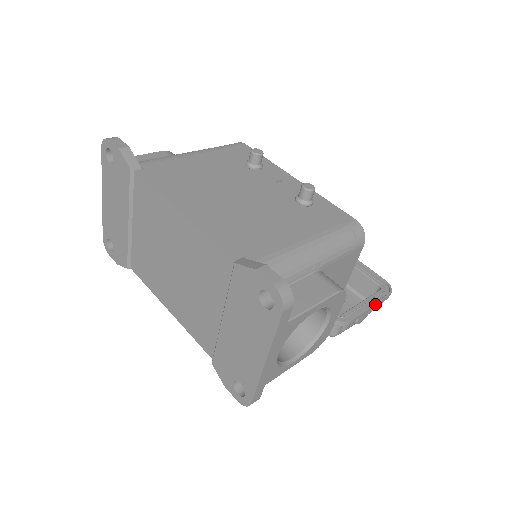
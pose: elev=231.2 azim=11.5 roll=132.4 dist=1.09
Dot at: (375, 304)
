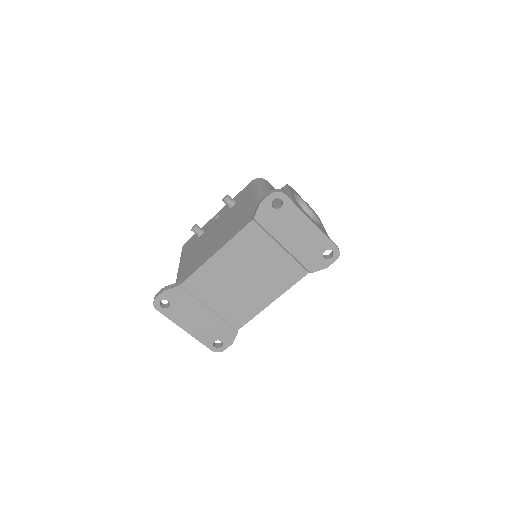
Dot at: occluded
